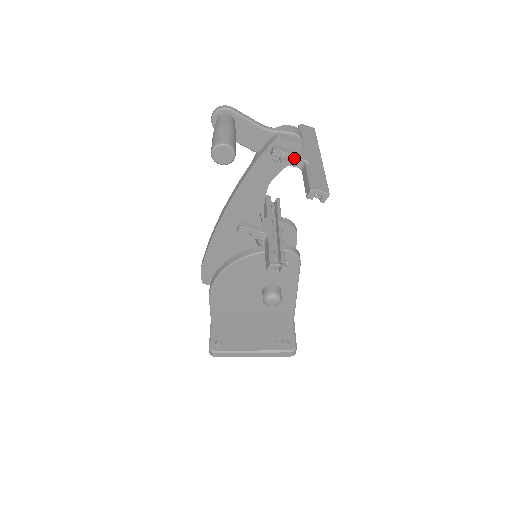
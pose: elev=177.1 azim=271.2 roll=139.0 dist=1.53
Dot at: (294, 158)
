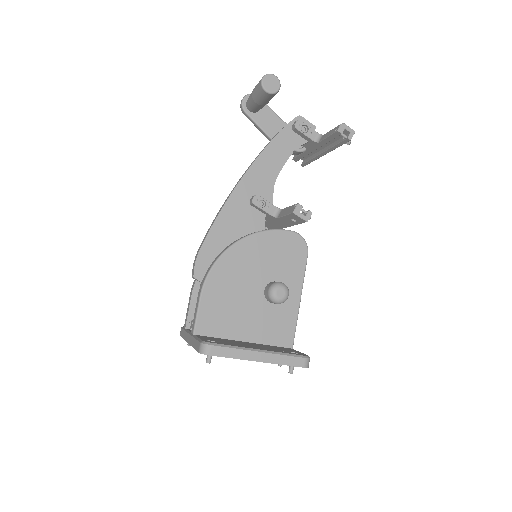
Dot at: (312, 131)
